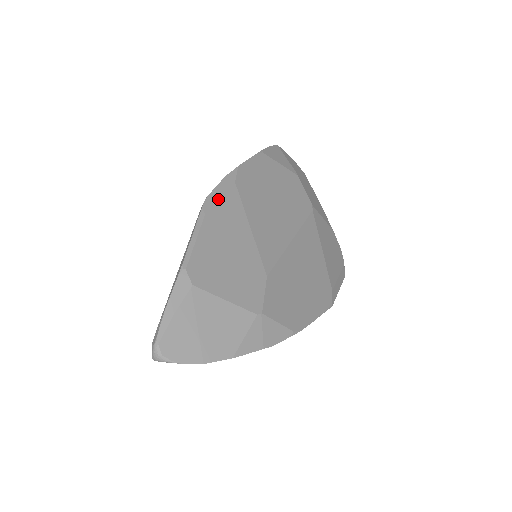
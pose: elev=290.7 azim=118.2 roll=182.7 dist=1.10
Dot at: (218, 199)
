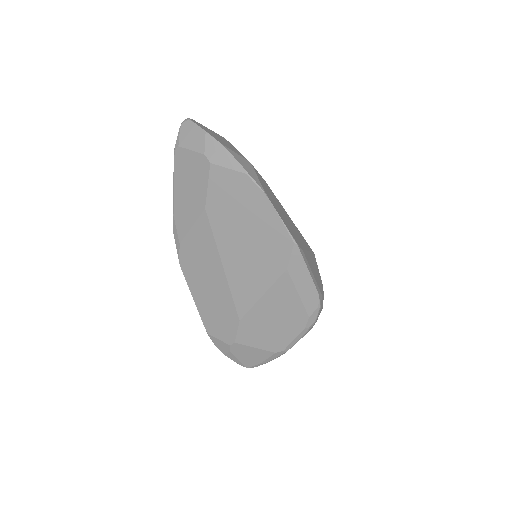
Dot at: occluded
